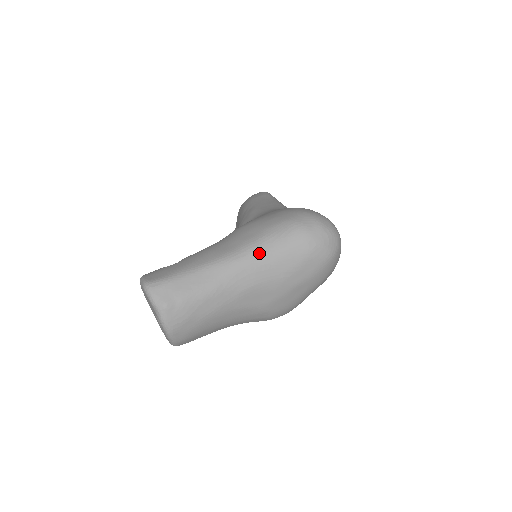
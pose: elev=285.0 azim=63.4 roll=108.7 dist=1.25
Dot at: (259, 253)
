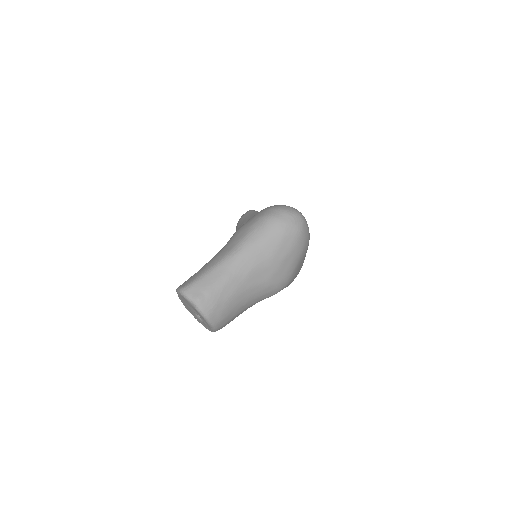
Dot at: (250, 244)
